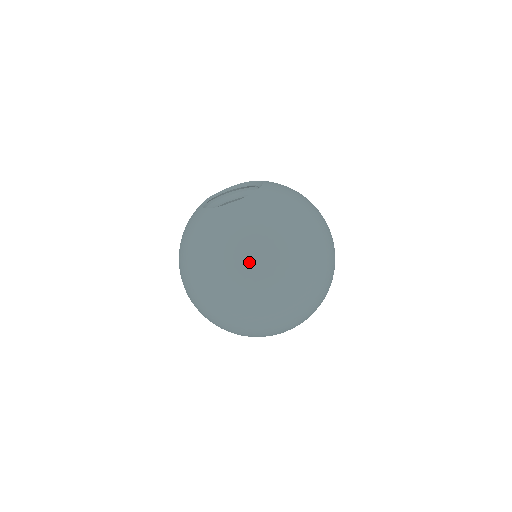
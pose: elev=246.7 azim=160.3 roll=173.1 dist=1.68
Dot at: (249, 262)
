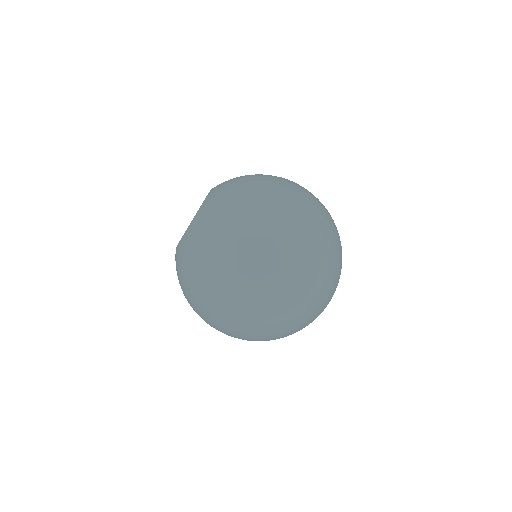
Dot at: (197, 309)
